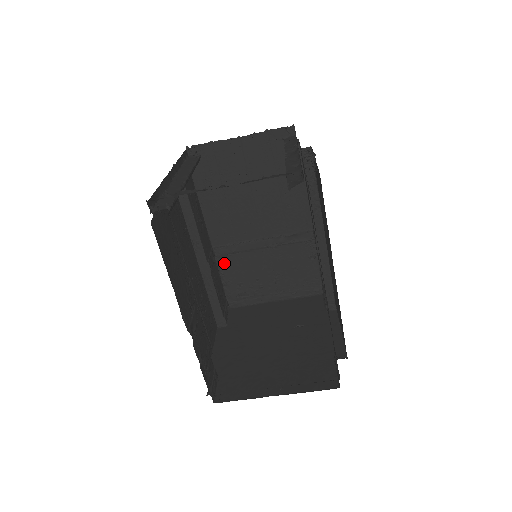
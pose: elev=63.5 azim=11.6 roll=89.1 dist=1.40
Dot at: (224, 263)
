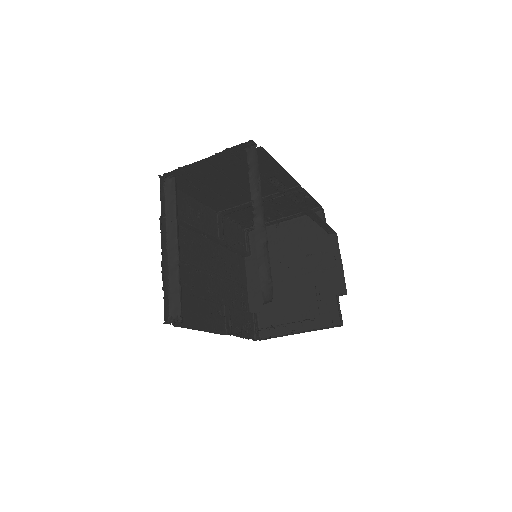
Dot at: (232, 216)
